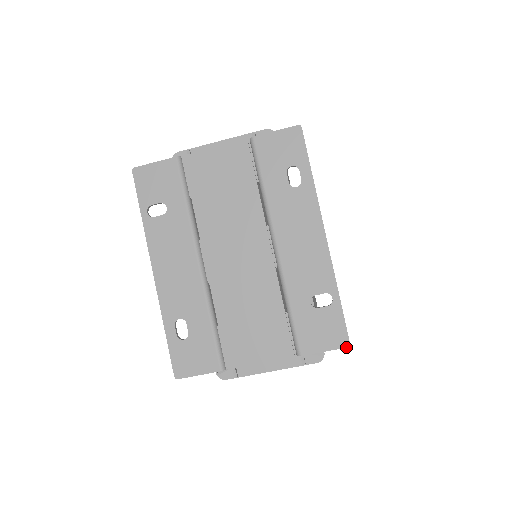
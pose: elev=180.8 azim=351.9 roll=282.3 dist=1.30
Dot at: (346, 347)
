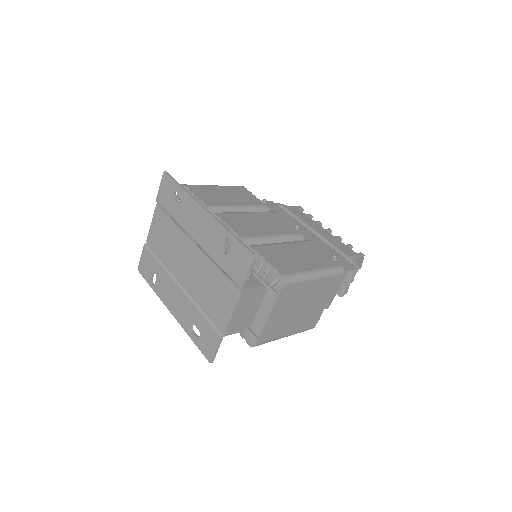
Dot at: (253, 259)
